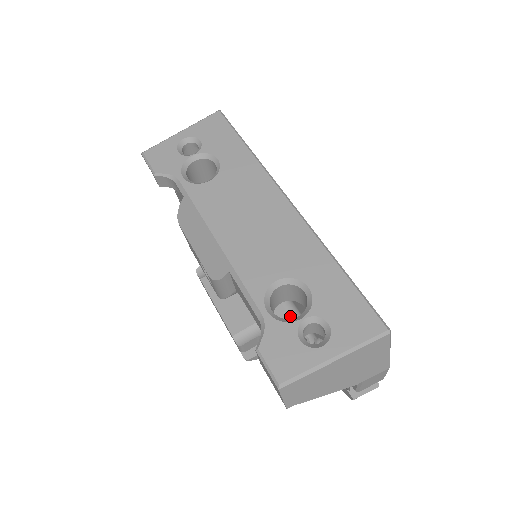
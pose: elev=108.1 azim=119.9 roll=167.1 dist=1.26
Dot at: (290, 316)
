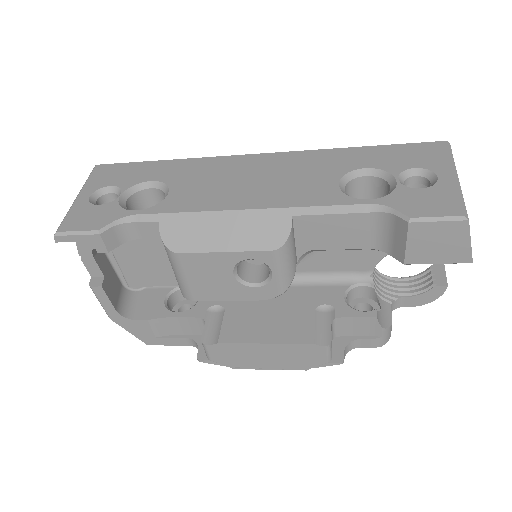
Dot at: (330, 286)
